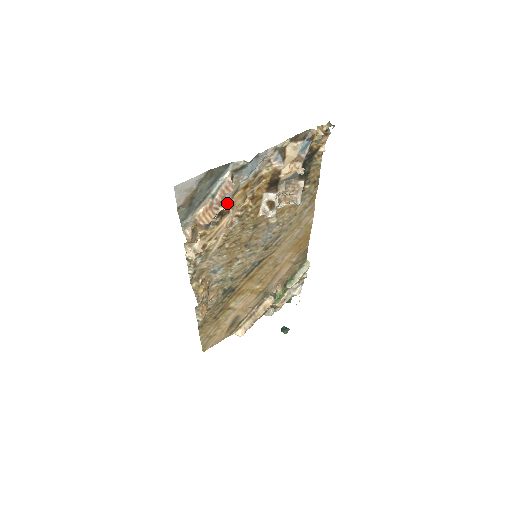
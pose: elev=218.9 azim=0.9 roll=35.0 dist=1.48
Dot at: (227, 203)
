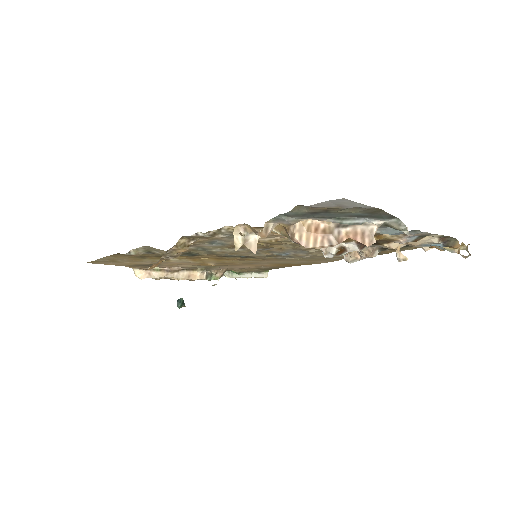
Dot at: occluded
